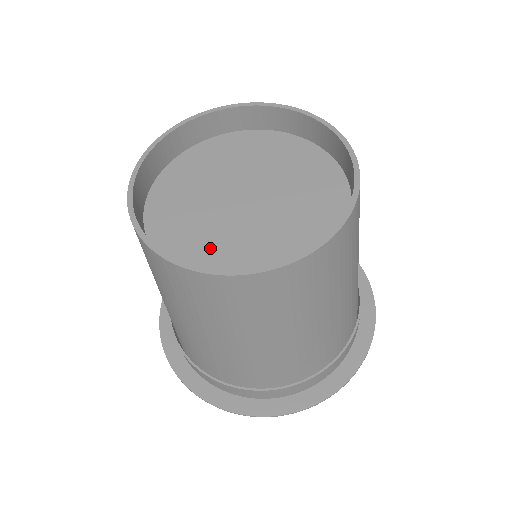
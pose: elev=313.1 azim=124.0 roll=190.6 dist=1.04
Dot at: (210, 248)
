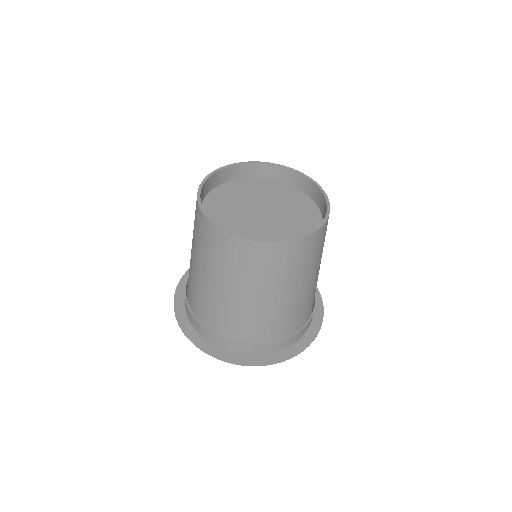
Dot at: (273, 239)
